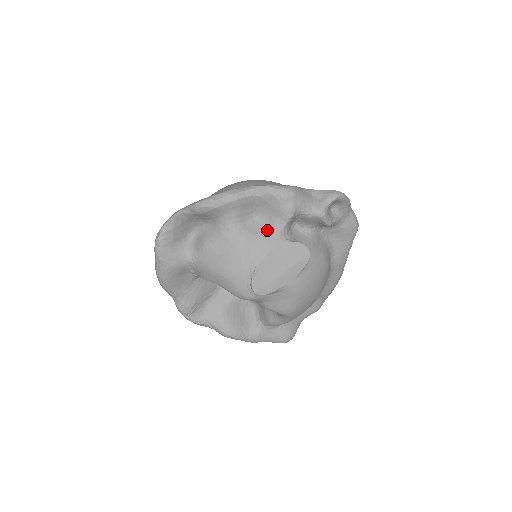
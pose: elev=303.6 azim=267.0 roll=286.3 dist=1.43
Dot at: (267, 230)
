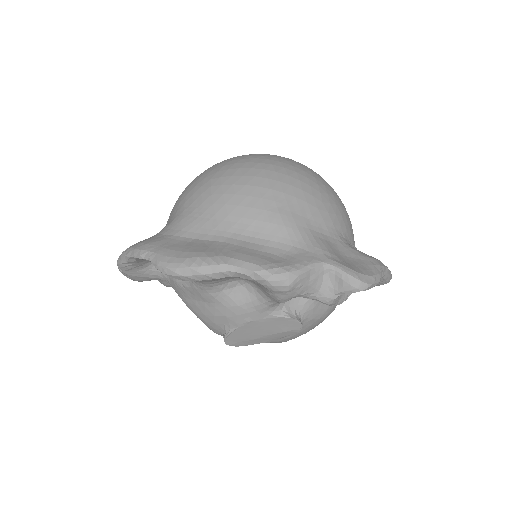
Dot at: (251, 300)
